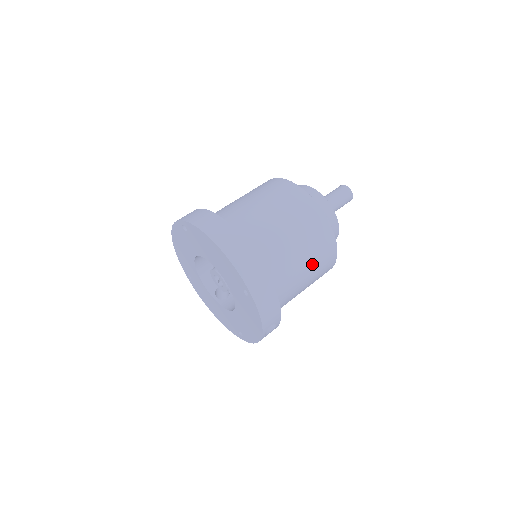
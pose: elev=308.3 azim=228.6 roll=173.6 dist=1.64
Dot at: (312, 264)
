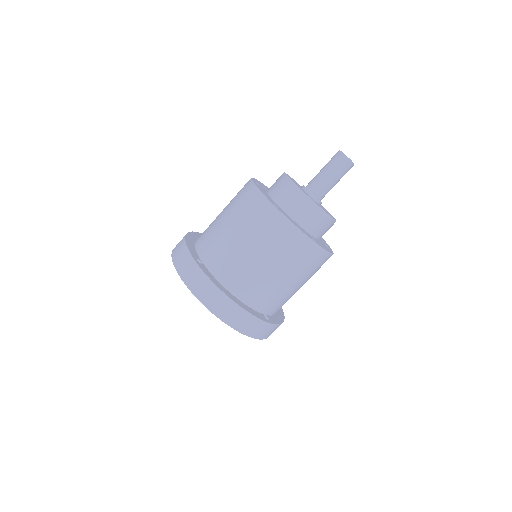
Dot at: (308, 278)
